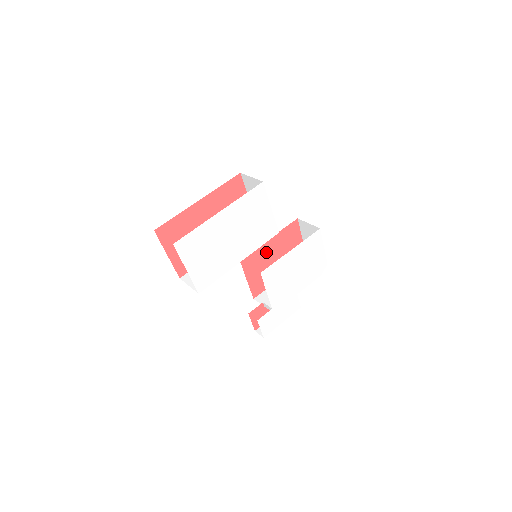
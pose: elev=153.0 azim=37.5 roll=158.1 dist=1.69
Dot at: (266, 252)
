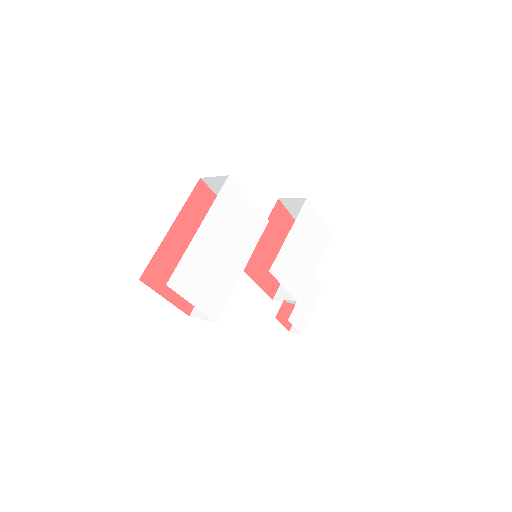
Dot at: (263, 247)
